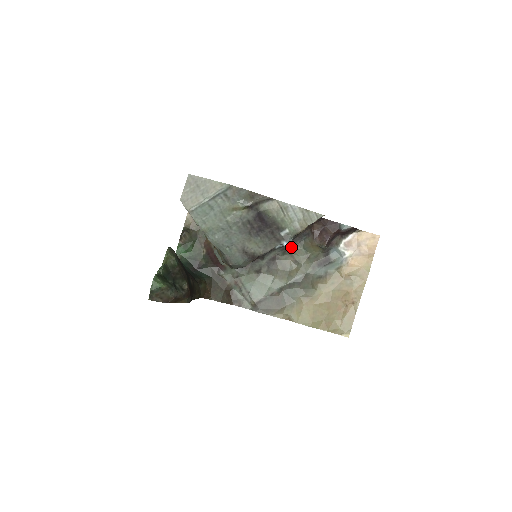
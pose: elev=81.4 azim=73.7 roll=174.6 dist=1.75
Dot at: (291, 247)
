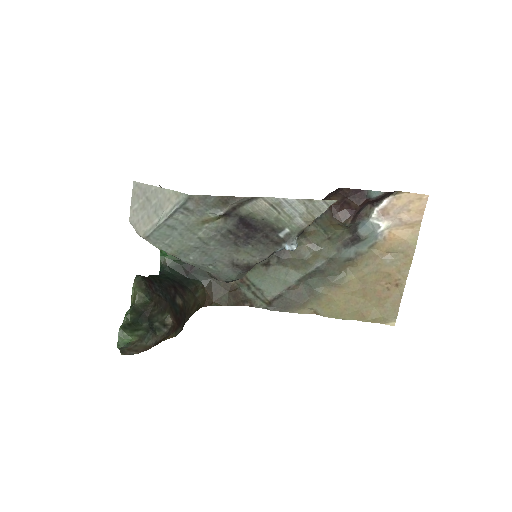
Dot at: occluded
